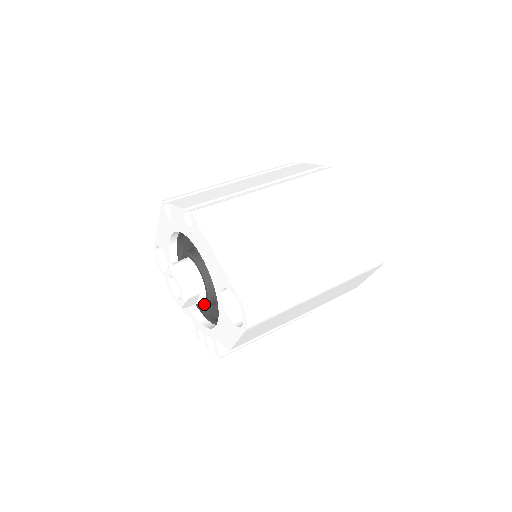
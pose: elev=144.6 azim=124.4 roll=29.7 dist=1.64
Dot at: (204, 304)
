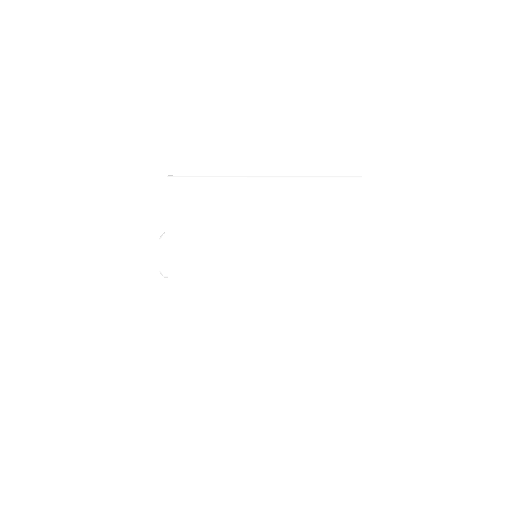
Dot at: occluded
